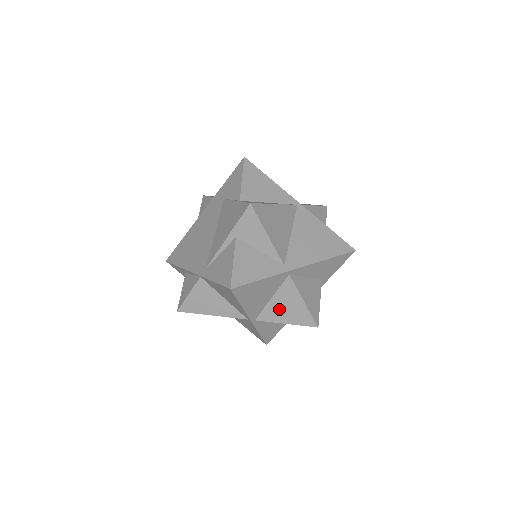
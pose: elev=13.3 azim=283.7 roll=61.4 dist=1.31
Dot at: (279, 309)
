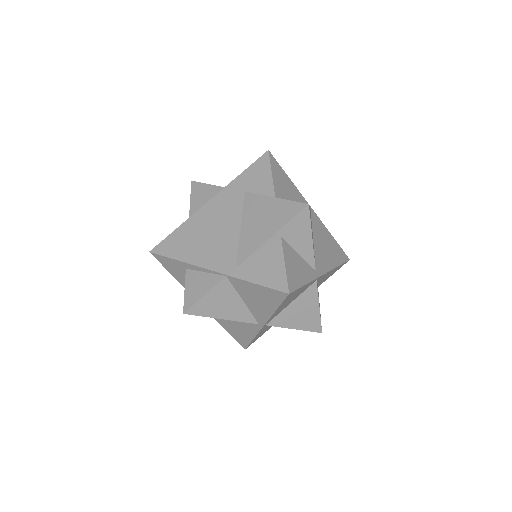
Dot at: (294, 314)
